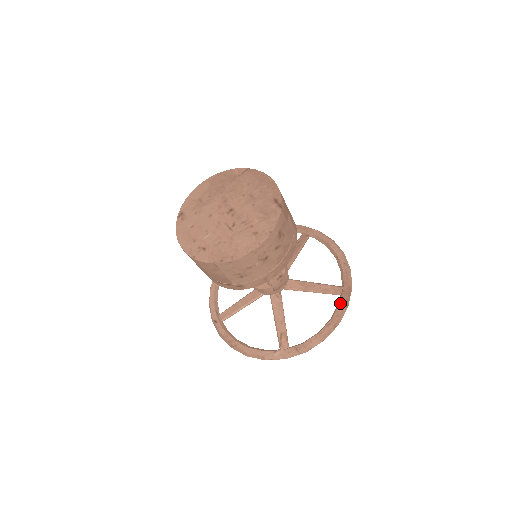
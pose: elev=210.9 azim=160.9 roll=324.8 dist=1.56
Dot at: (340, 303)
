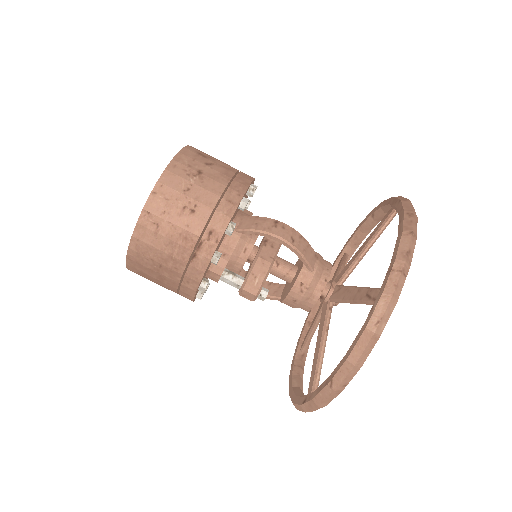
Dot at: (396, 206)
